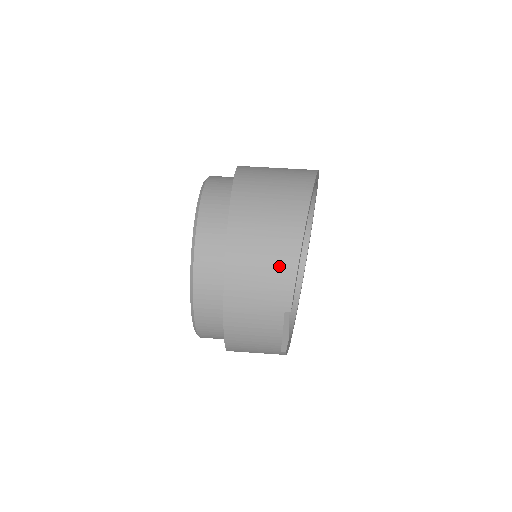
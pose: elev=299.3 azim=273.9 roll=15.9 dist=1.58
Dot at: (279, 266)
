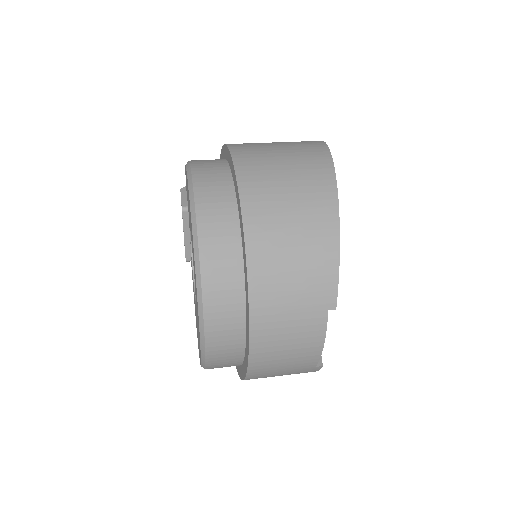
Dot at: (316, 251)
